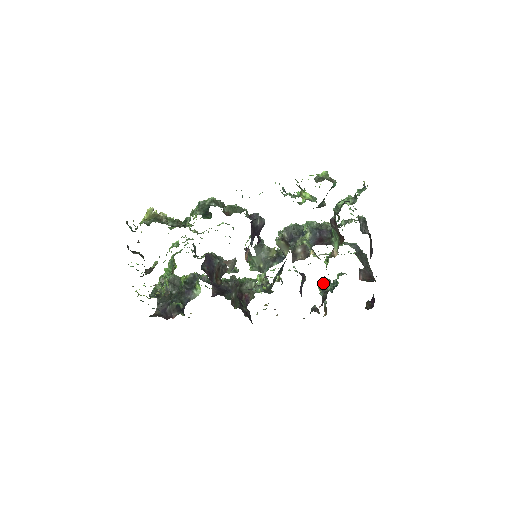
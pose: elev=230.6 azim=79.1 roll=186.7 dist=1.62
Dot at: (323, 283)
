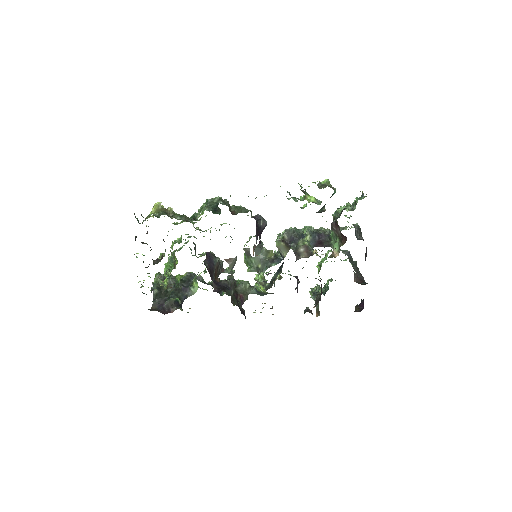
Dot at: (314, 288)
